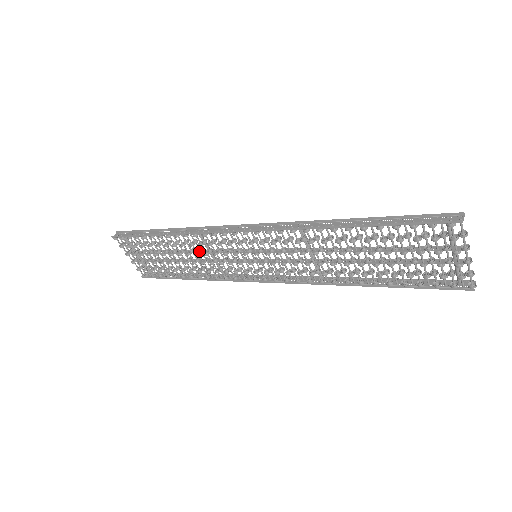
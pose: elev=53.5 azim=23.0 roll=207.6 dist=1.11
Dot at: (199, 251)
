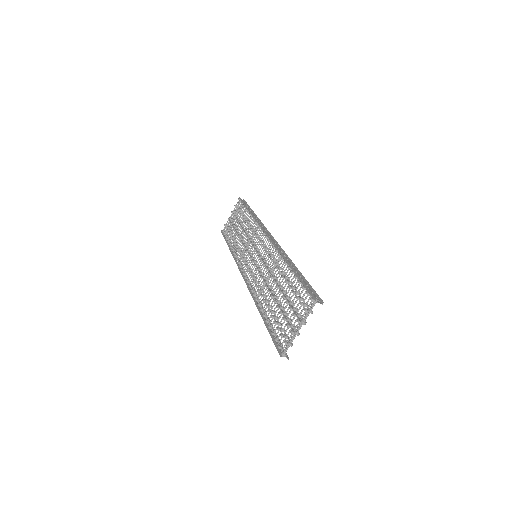
Dot at: (247, 233)
